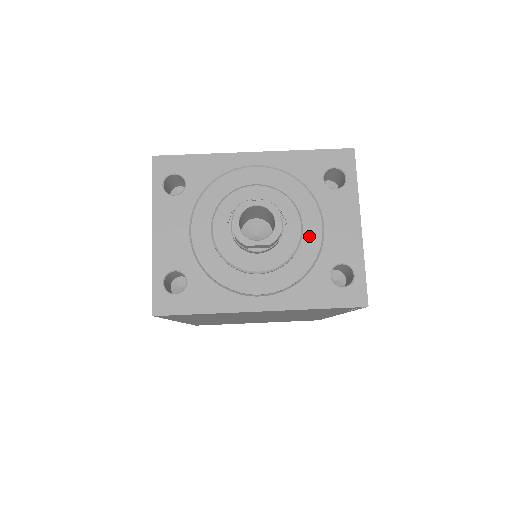
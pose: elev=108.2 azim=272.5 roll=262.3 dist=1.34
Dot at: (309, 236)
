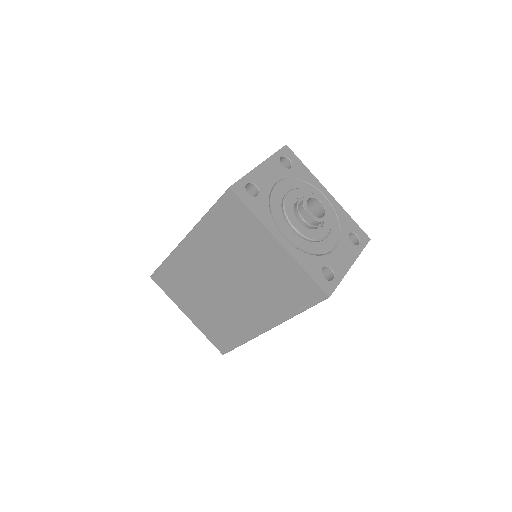
Dot at: (326, 244)
